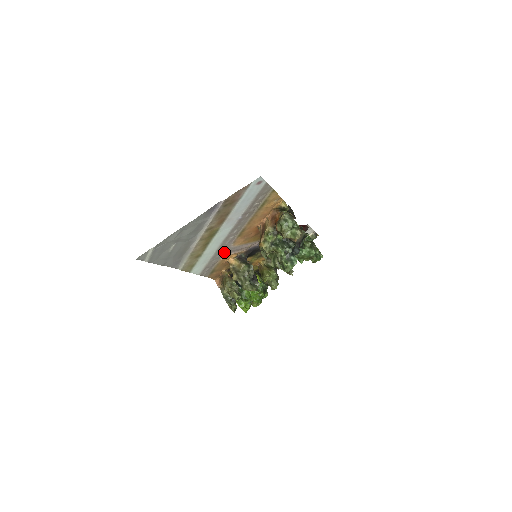
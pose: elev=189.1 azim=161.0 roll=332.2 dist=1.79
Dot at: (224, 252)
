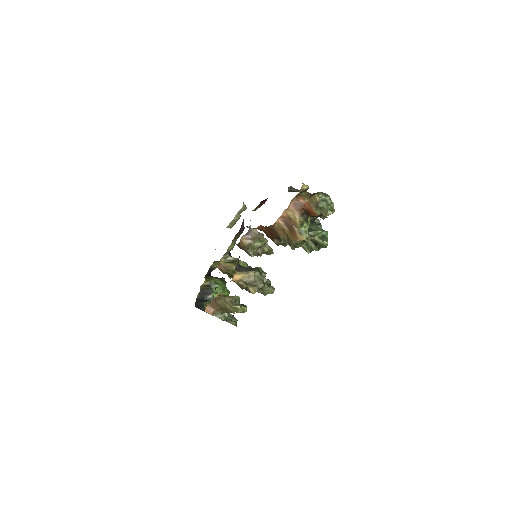
Dot at: occluded
